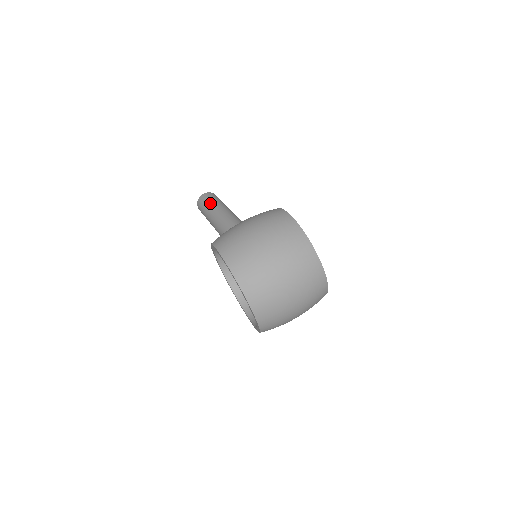
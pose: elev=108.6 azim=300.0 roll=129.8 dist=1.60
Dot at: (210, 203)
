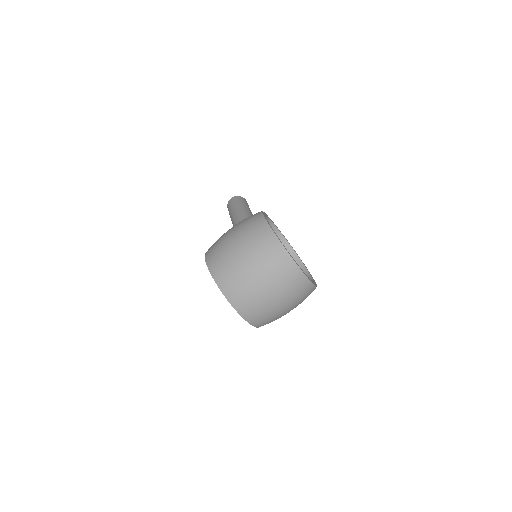
Dot at: (233, 207)
